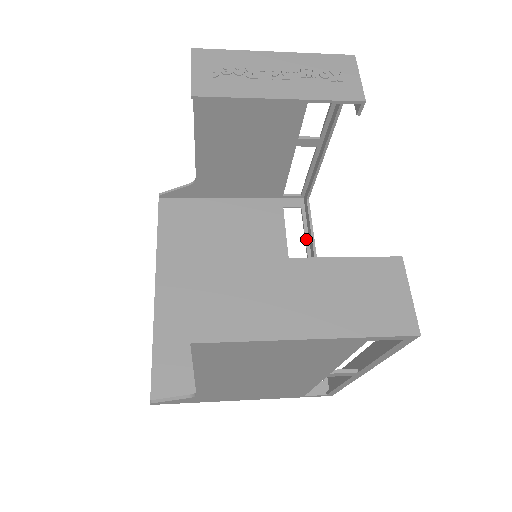
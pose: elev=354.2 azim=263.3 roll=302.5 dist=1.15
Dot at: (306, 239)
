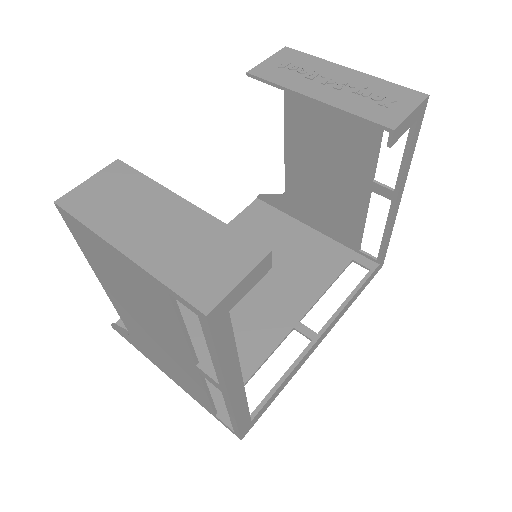
Dot at: (348, 297)
